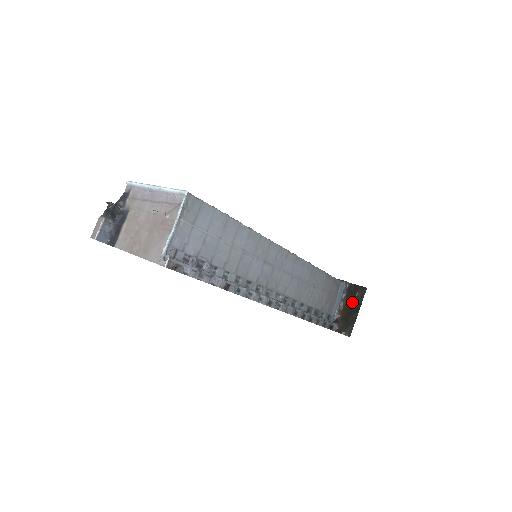
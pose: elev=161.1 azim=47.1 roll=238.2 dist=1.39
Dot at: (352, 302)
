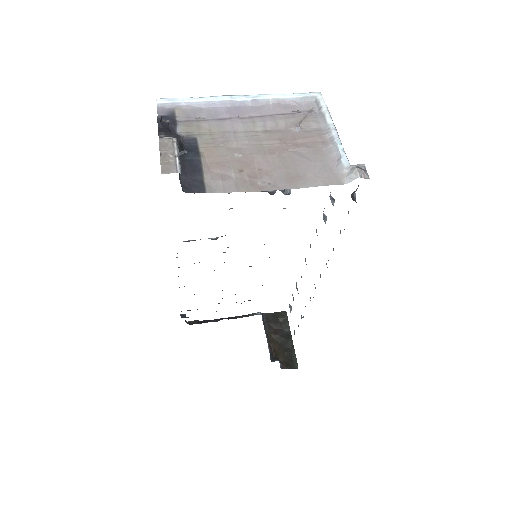
Dot at: (279, 331)
